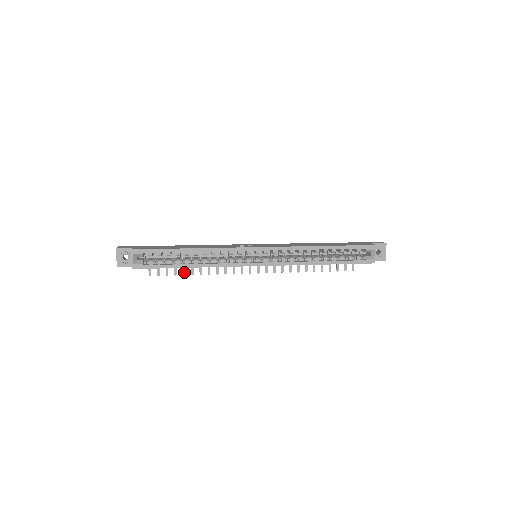
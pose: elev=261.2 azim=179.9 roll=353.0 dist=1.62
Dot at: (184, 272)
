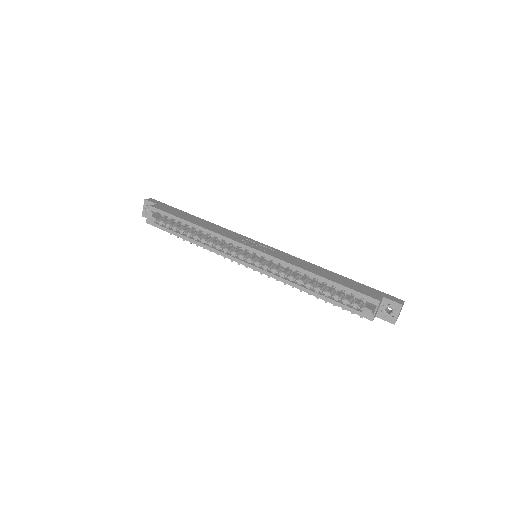
Dot at: occluded
